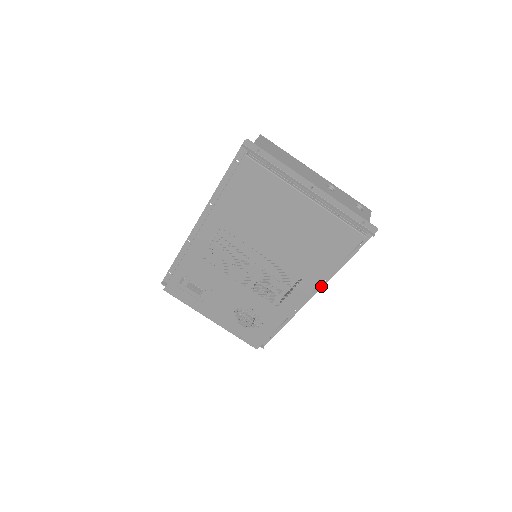
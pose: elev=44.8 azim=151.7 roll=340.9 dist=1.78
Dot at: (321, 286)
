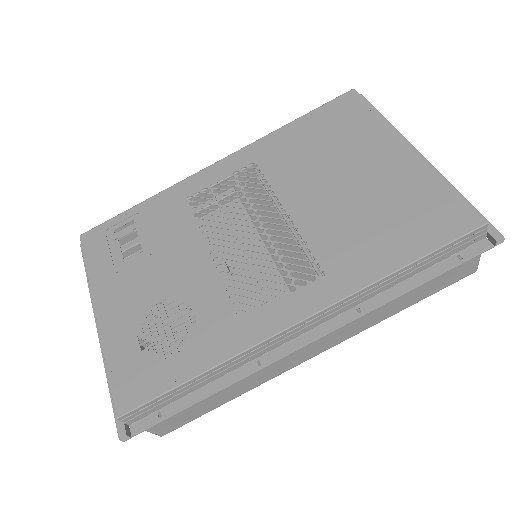
Dot at: (344, 322)
